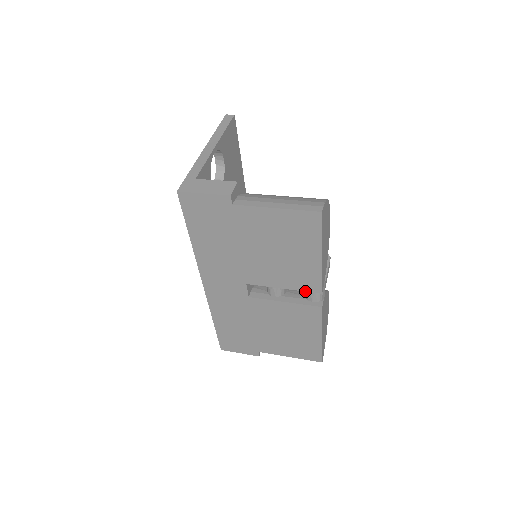
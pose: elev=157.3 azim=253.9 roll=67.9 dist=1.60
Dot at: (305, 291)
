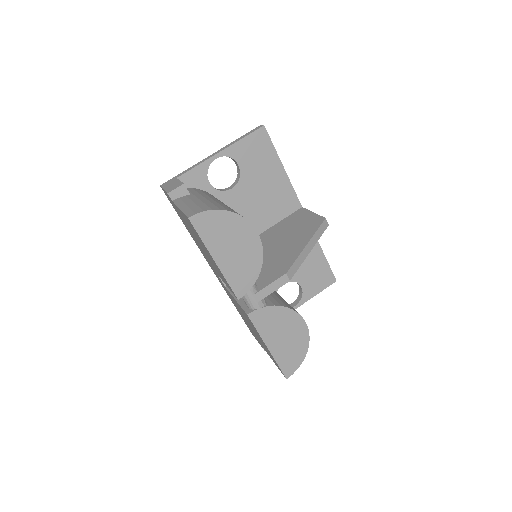
Dot at: occluded
